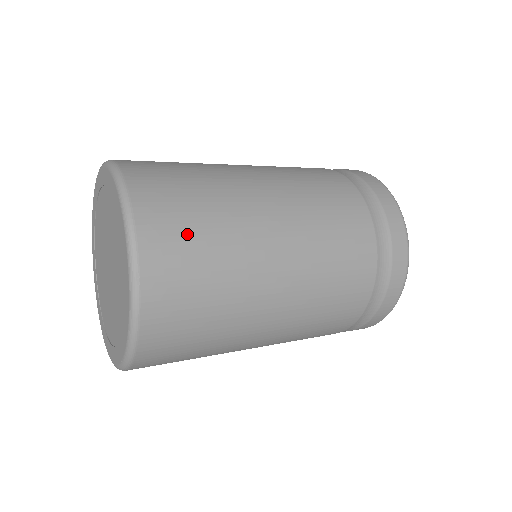
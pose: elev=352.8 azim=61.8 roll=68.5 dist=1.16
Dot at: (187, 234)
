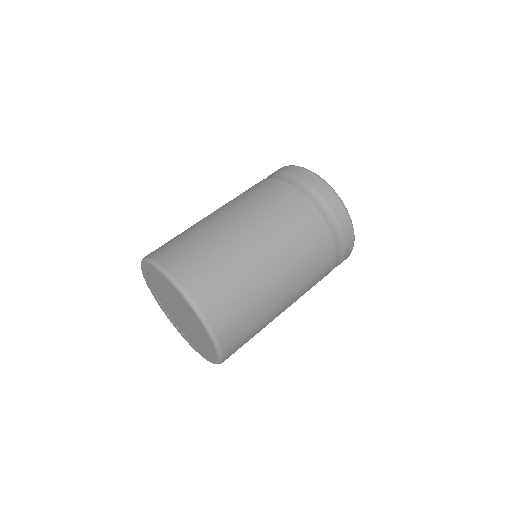
Dot at: occluded
